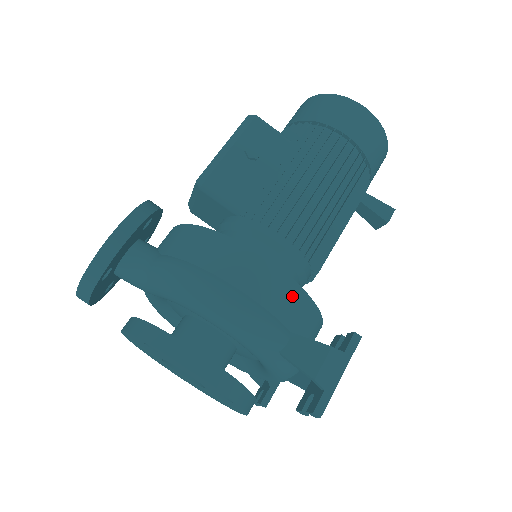
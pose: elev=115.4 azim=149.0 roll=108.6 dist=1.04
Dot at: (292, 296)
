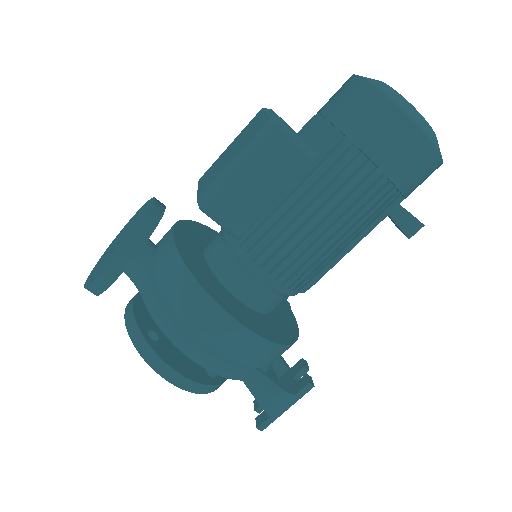
Dot at: (261, 349)
